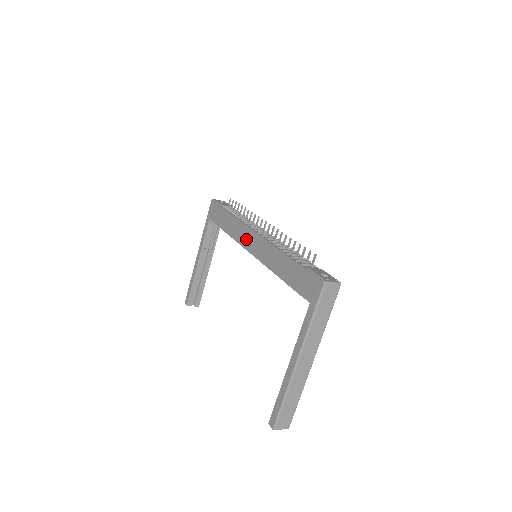
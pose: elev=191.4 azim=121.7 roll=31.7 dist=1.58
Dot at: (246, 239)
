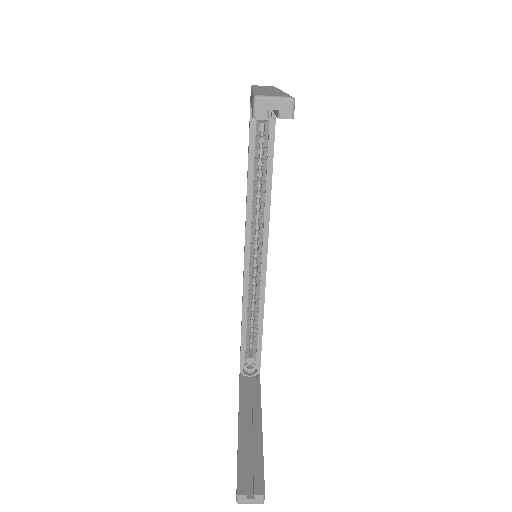
Dot at: occluded
